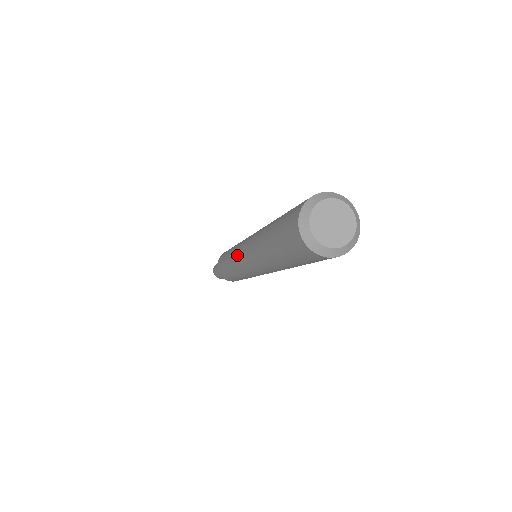
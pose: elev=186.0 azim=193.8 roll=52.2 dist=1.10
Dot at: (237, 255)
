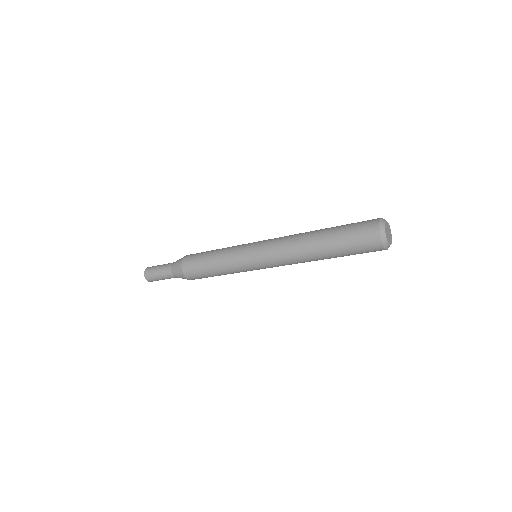
Dot at: (254, 243)
